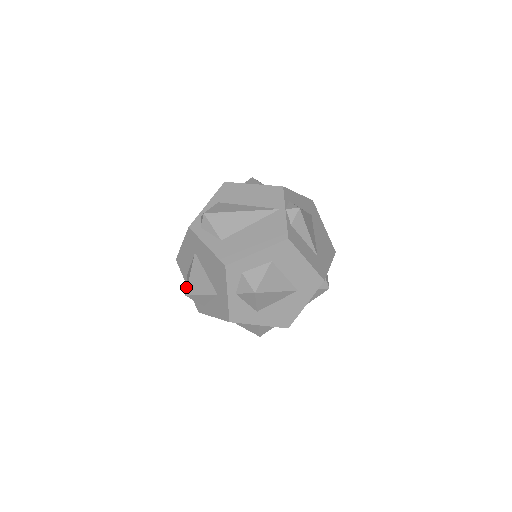
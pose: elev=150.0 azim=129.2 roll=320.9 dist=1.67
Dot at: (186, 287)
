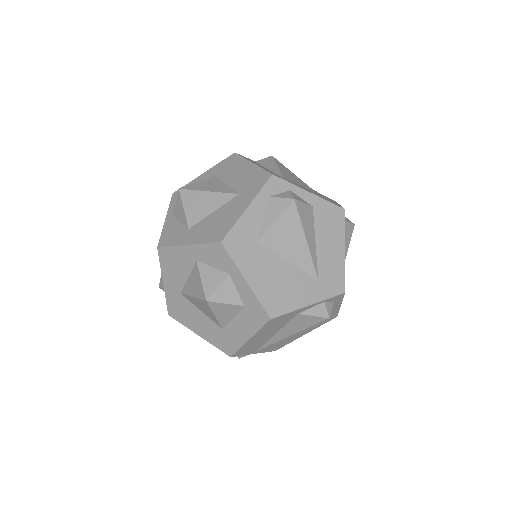
Dot at: occluded
